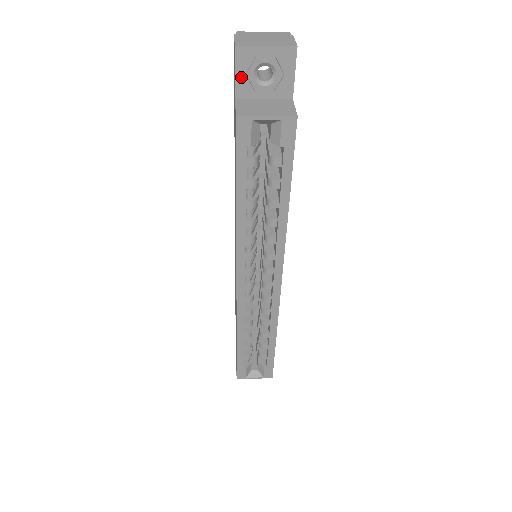
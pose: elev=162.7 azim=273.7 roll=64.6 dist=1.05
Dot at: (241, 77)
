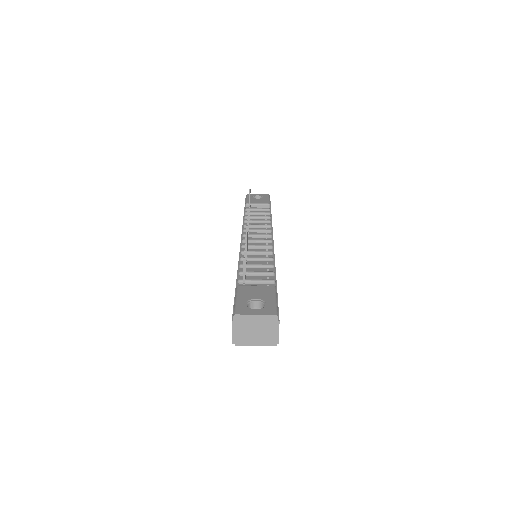
Dot at: occluded
